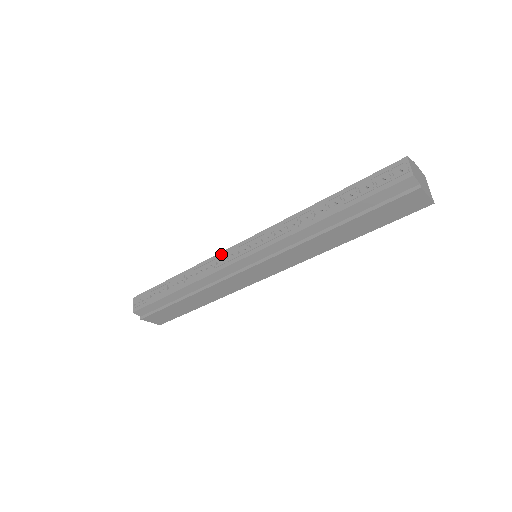
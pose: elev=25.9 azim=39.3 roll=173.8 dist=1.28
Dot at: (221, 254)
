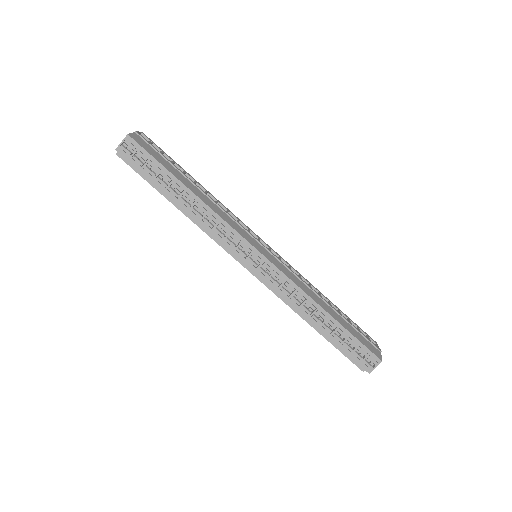
Dot at: (239, 236)
